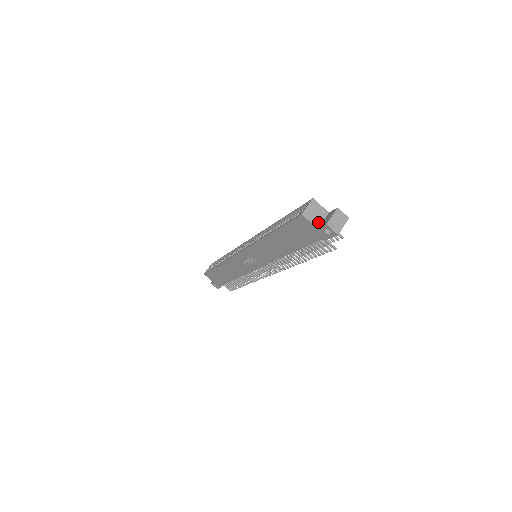
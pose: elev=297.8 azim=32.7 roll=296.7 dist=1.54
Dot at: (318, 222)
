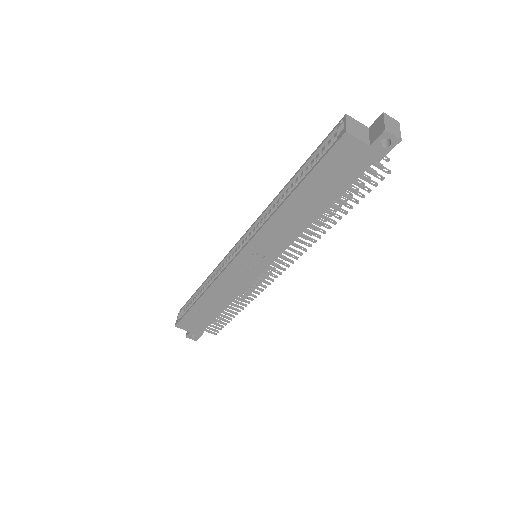
Dot at: (365, 138)
